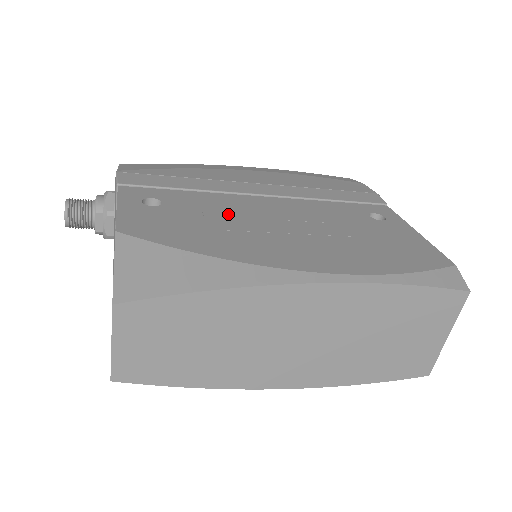
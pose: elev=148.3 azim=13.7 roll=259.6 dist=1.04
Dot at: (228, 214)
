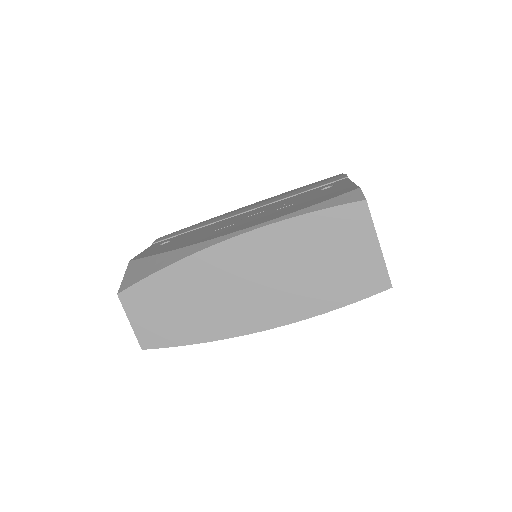
Dot at: (207, 230)
